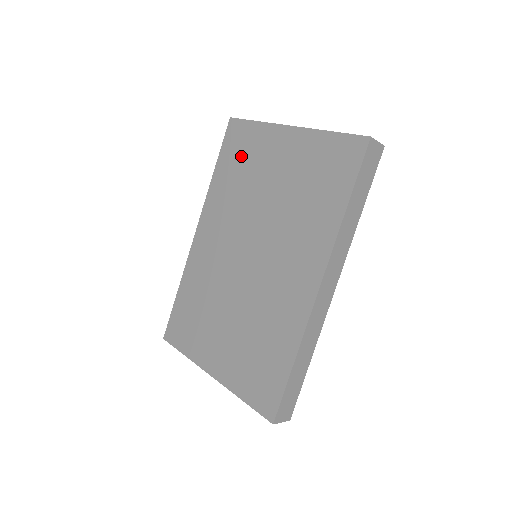
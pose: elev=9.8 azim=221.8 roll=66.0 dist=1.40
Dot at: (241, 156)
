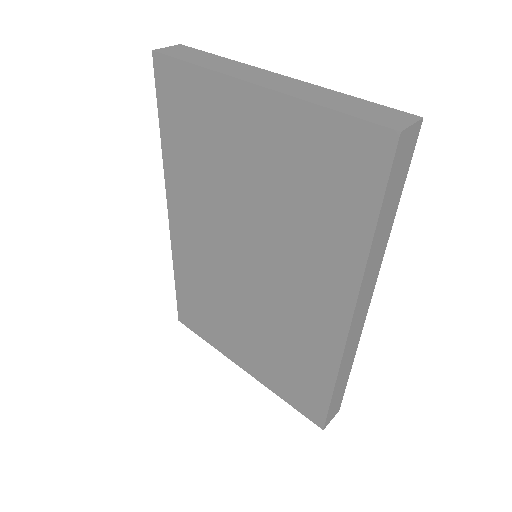
Dot at: (191, 122)
